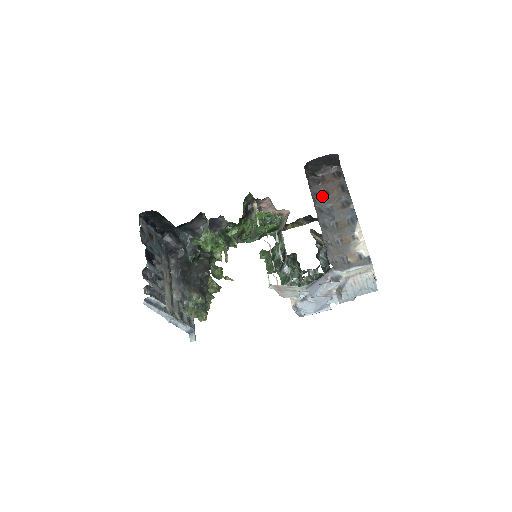
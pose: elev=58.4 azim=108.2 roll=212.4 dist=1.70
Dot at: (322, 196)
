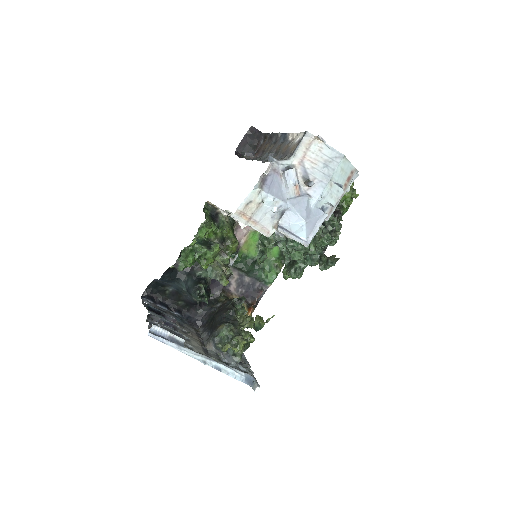
Dot at: occluded
